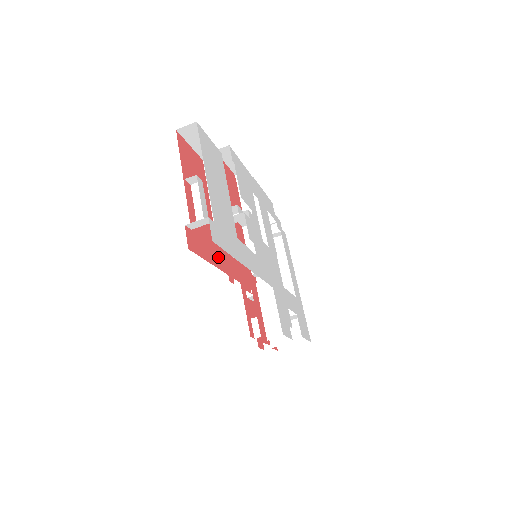
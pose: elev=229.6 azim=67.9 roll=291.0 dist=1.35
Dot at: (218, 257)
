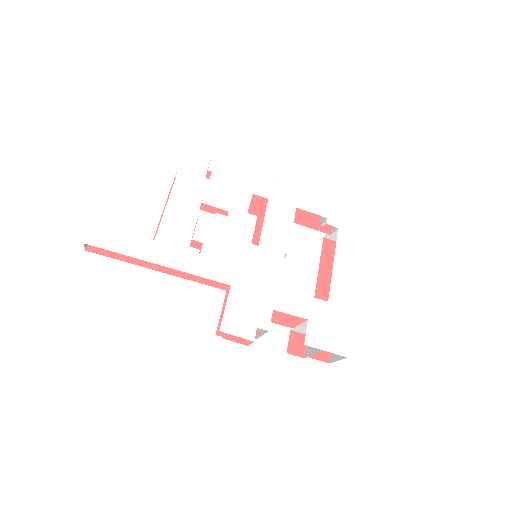
Dot at: occluded
